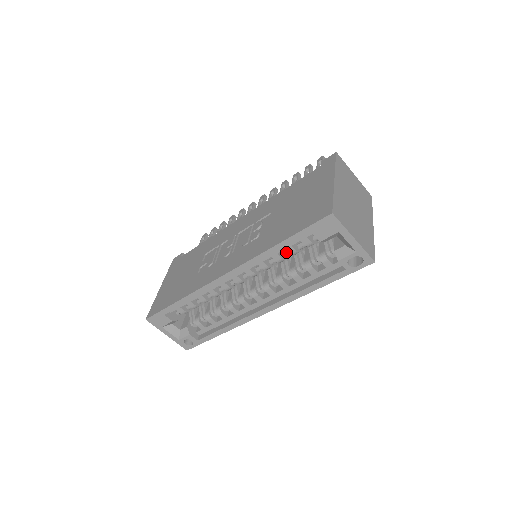
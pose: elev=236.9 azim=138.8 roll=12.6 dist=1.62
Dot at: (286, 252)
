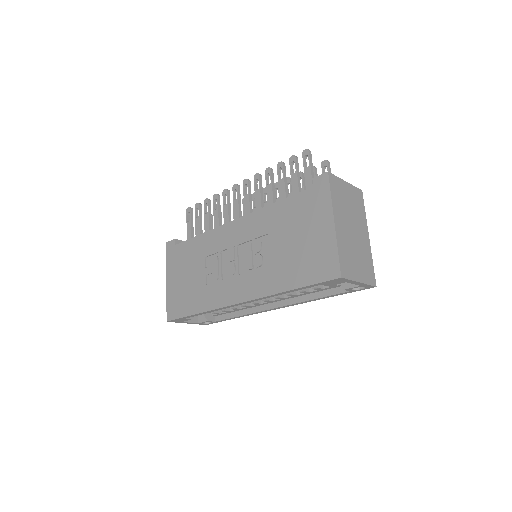
Dot at: occluded
